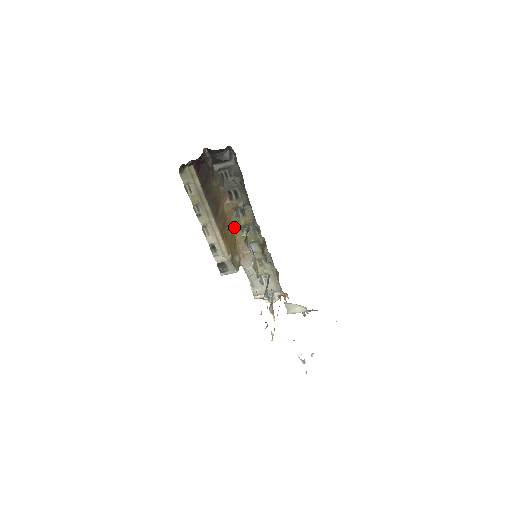
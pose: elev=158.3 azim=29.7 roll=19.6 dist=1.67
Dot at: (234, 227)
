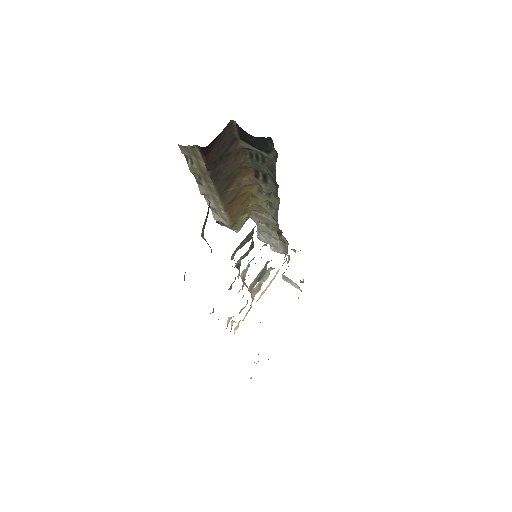
Dot at: (251, 195)
